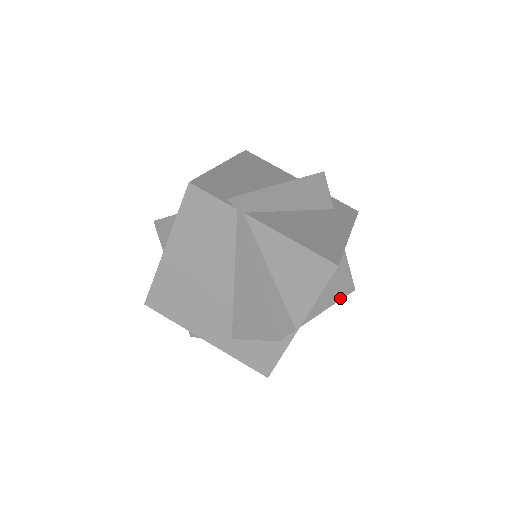
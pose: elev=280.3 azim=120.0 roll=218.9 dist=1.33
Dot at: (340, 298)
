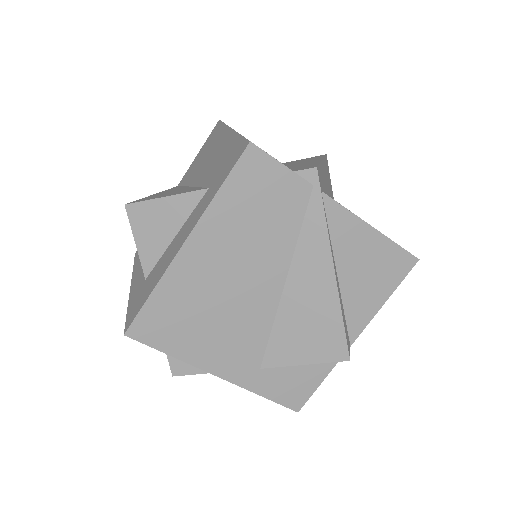
Dot at: occluded
